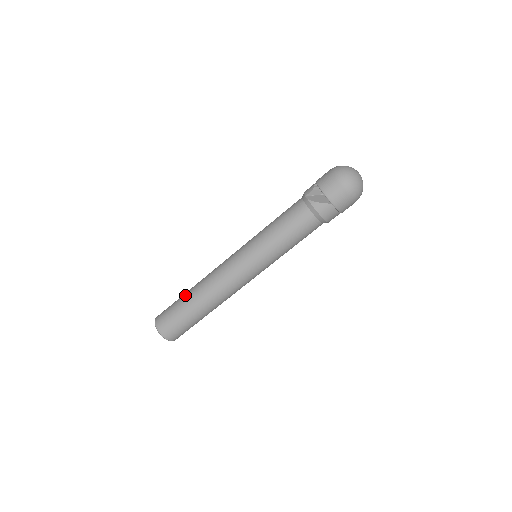
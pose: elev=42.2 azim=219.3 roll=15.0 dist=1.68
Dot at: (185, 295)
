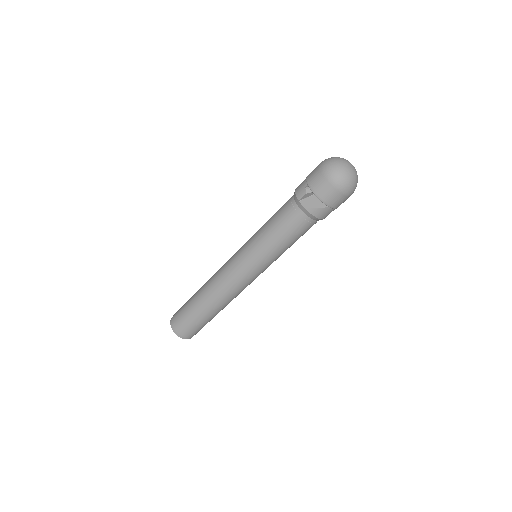
Dot at: (194, 302)
